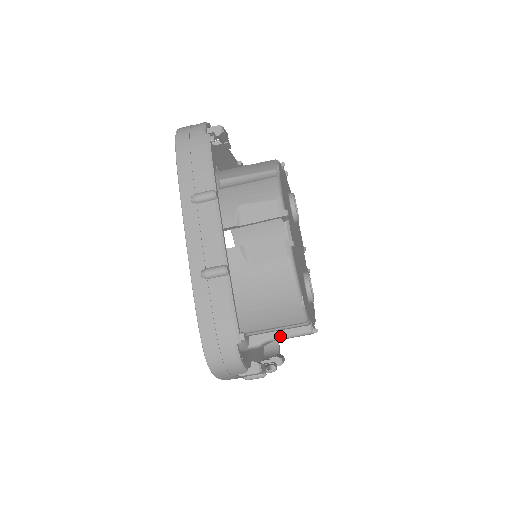
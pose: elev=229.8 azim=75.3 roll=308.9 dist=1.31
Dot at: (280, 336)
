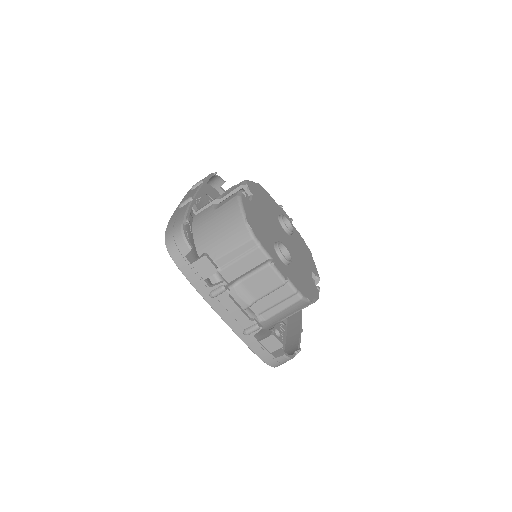
Dot at: (248, 274)
